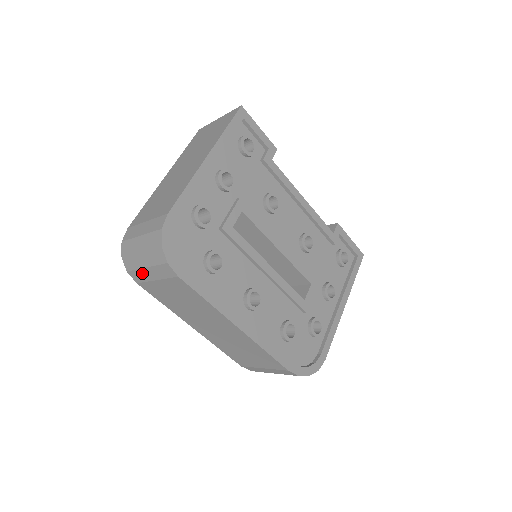
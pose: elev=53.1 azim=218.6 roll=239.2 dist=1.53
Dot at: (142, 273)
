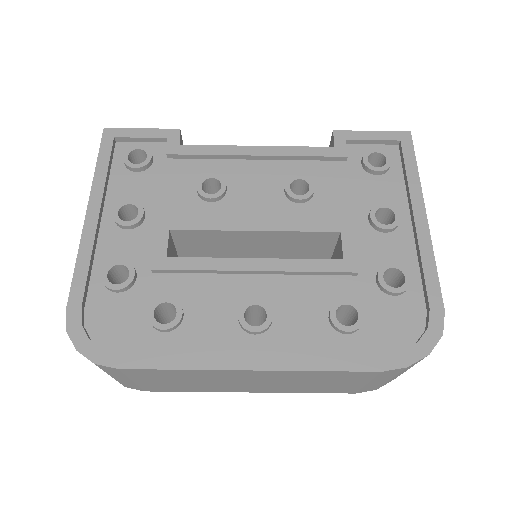
Dot at: (123, 382)
